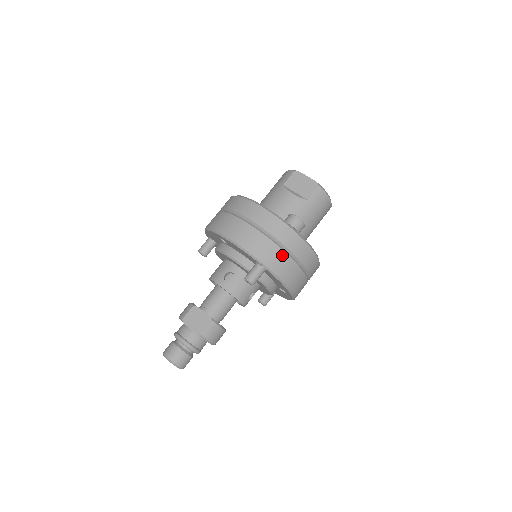
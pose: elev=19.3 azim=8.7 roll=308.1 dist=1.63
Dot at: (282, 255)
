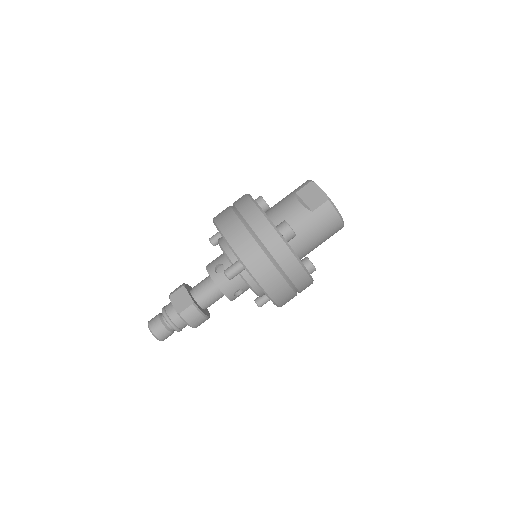
Dot at: (263, 258)
